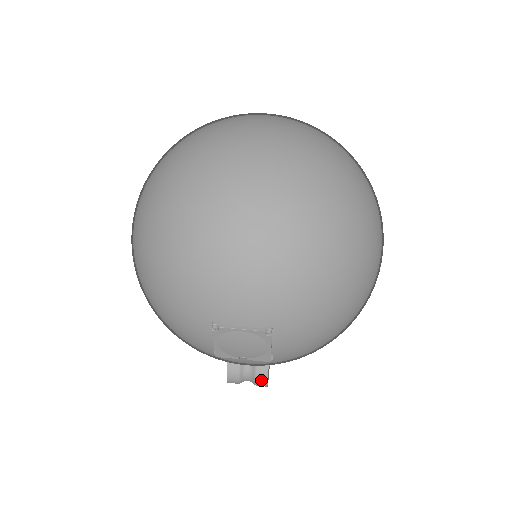
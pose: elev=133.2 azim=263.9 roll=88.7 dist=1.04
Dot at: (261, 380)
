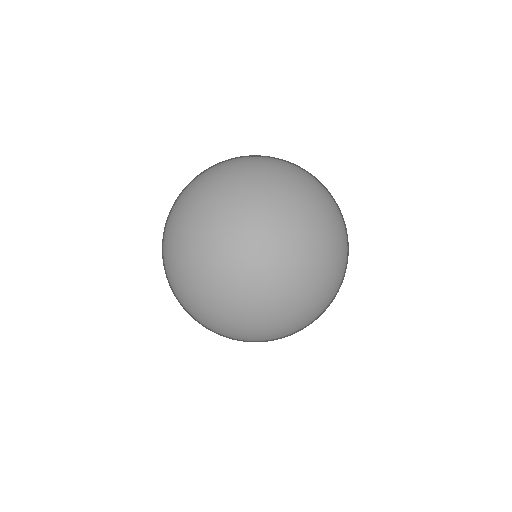
Dot at: occluded
